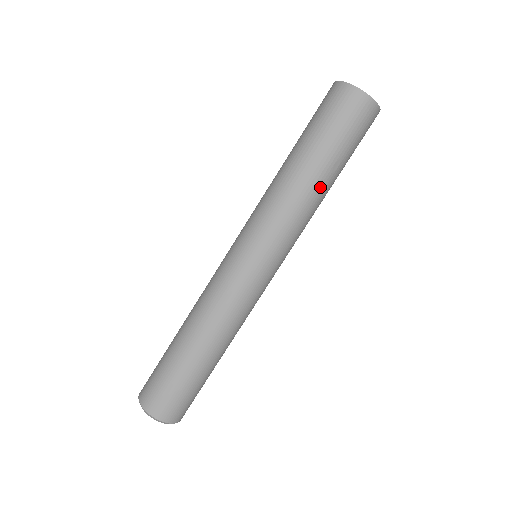
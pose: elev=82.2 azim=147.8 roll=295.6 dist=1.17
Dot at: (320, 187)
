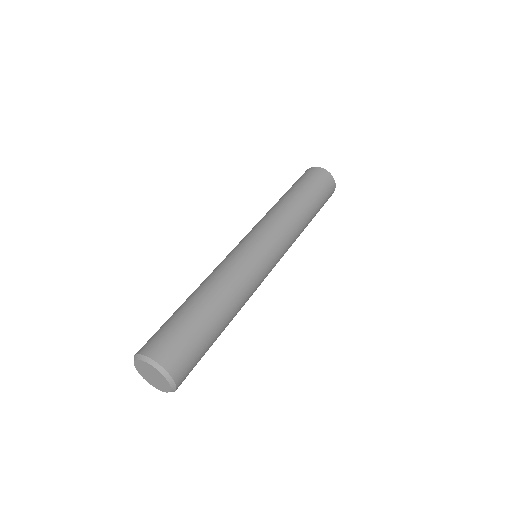
Dot at: (303, 209)
